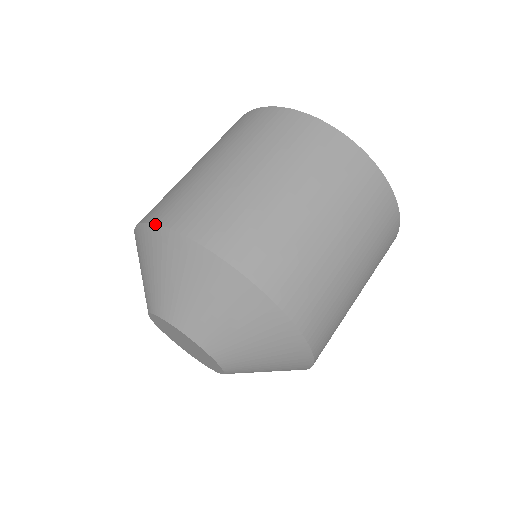
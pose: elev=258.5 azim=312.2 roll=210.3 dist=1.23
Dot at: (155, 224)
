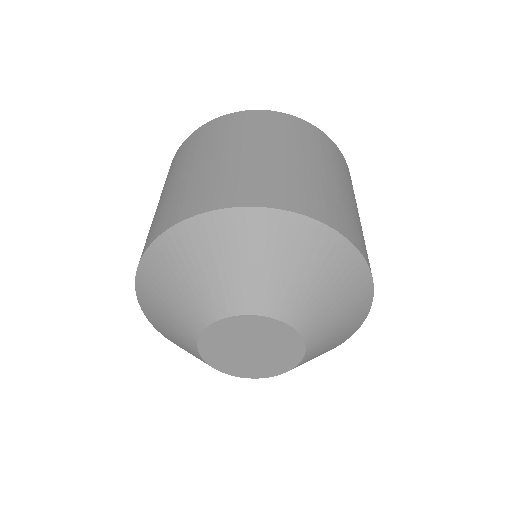
Dot at: (147, 248)
